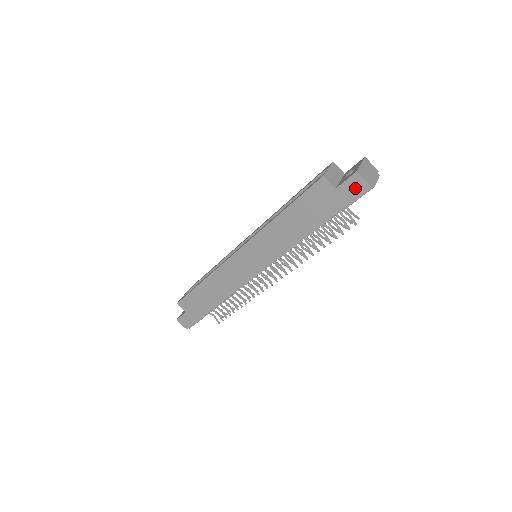
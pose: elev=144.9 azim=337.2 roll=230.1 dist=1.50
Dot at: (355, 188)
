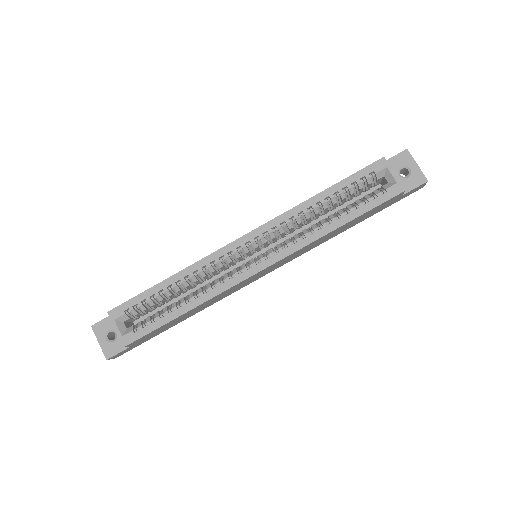
Dot at: (413, 191)
